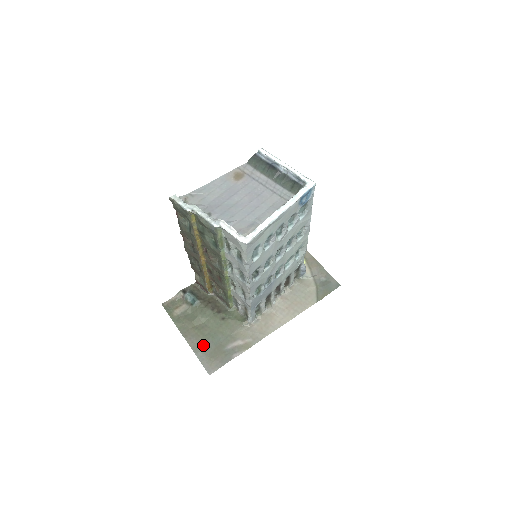
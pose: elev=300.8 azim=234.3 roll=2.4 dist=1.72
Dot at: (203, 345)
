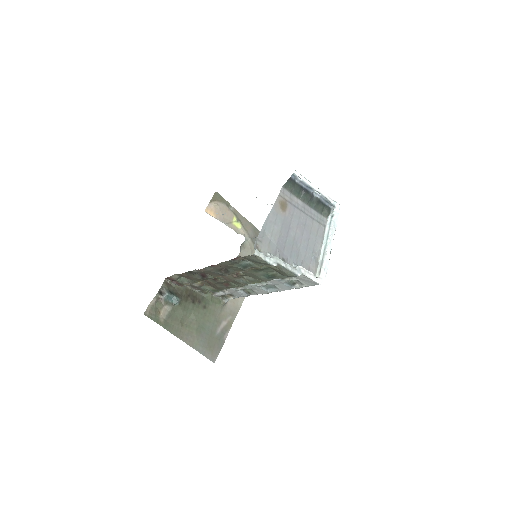
Dot at: (199, 340)
